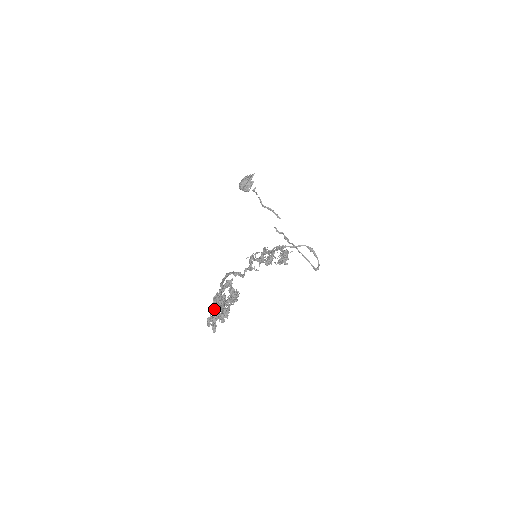
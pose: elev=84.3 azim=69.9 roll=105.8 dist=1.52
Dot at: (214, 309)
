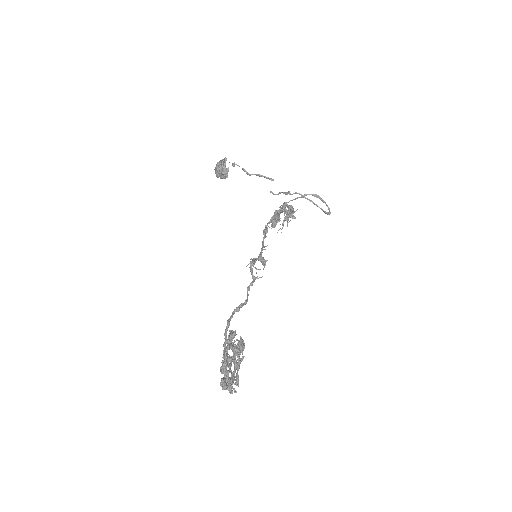
Dot at: (223, 388)
